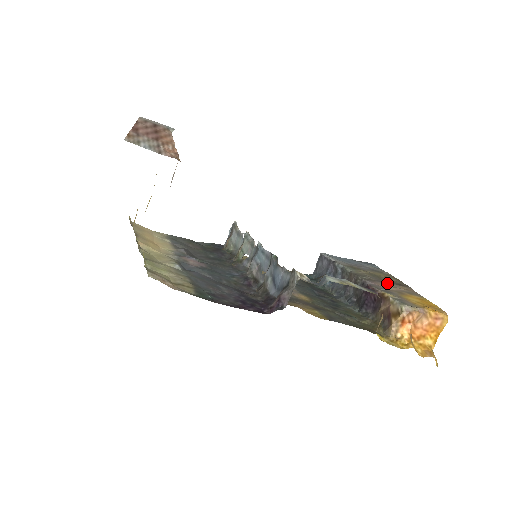
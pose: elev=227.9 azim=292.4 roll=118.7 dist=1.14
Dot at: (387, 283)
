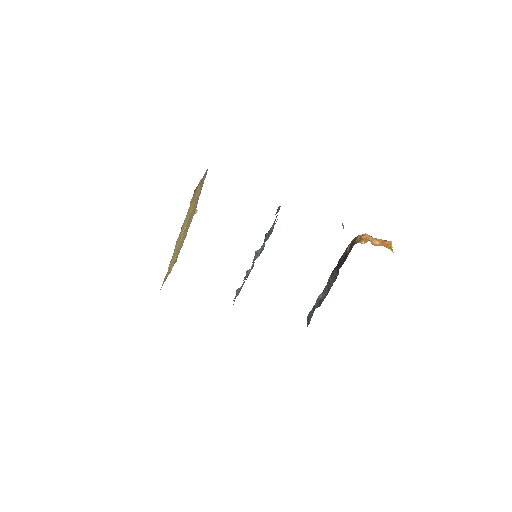
Dot at: occluded
